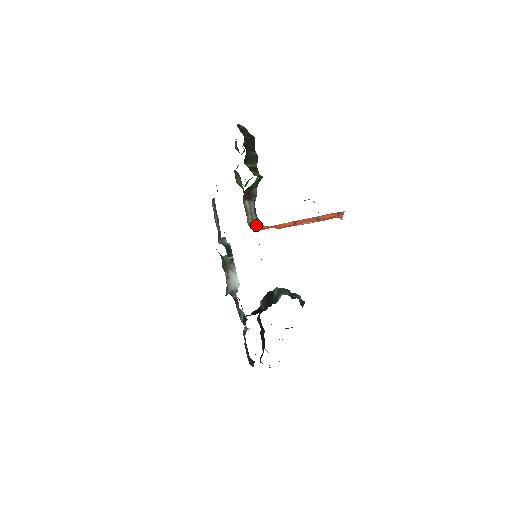
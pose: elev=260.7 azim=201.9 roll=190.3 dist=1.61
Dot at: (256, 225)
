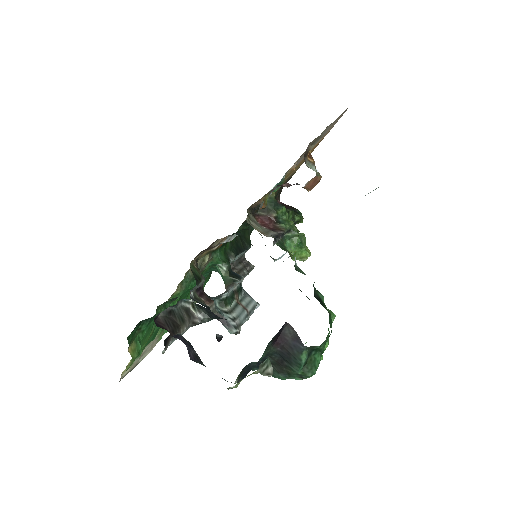
Dot at: (267, 235)
